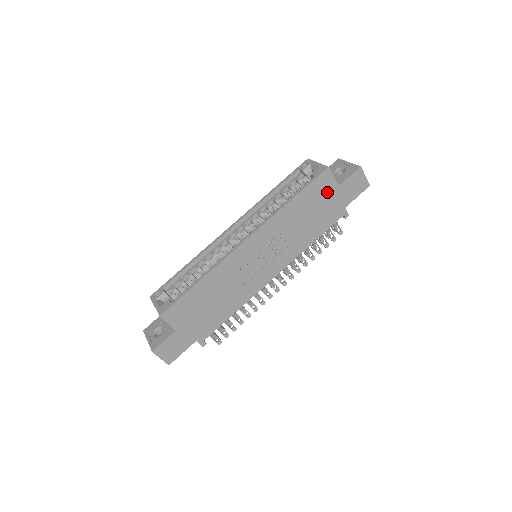
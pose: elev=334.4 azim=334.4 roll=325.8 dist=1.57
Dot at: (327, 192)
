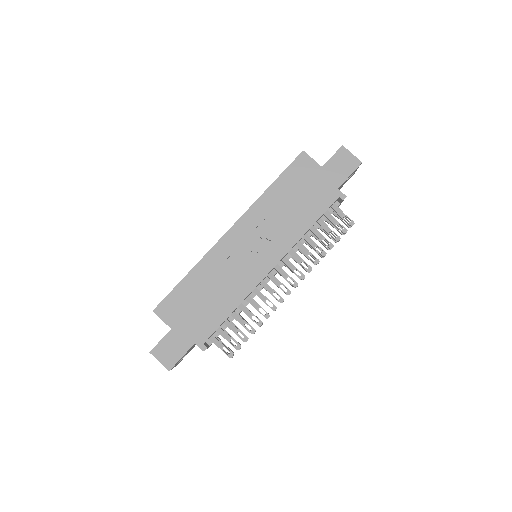
Dot at: (309, 175)
